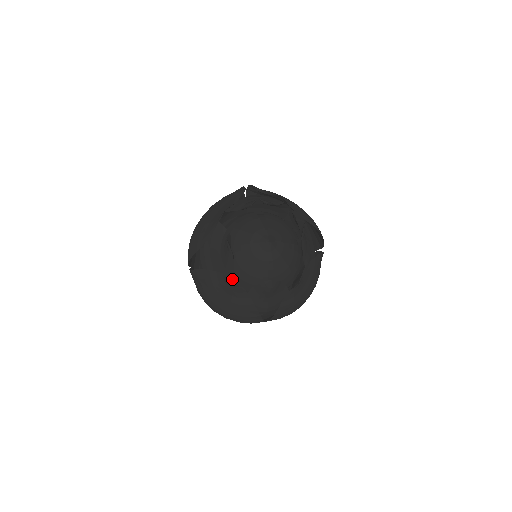
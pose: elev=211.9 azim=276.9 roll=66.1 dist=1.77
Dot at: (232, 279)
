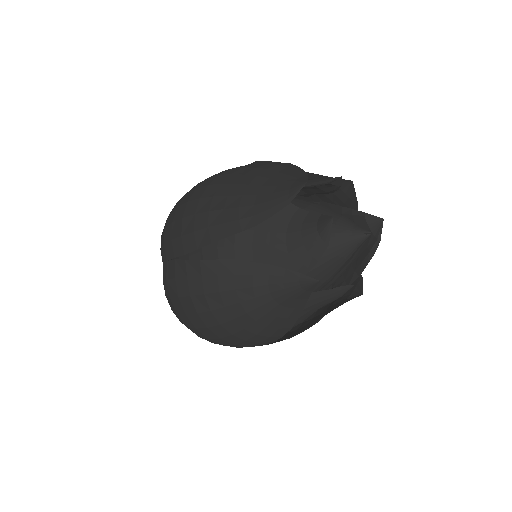
Dot at: (312, 278)
